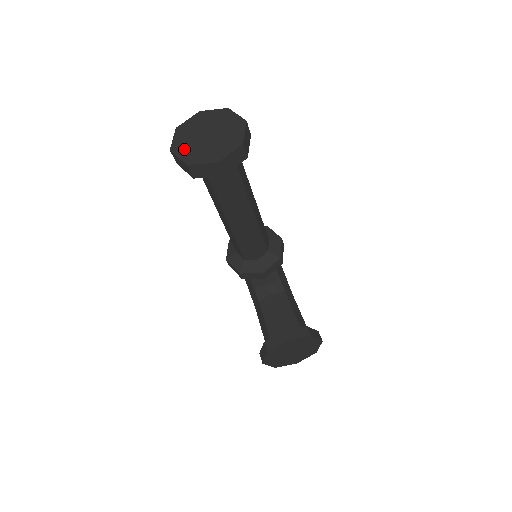
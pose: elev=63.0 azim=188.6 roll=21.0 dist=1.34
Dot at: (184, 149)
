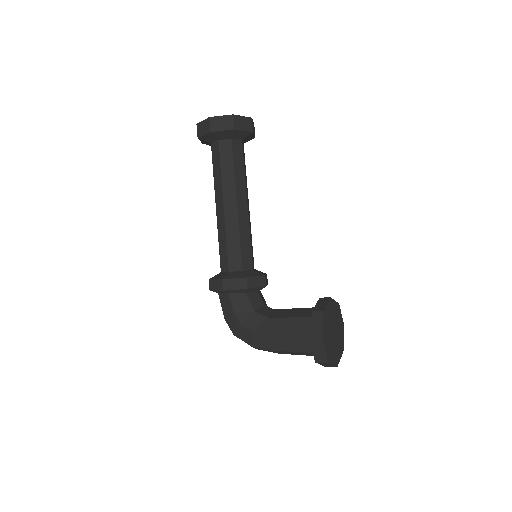
Dot at: occluded
